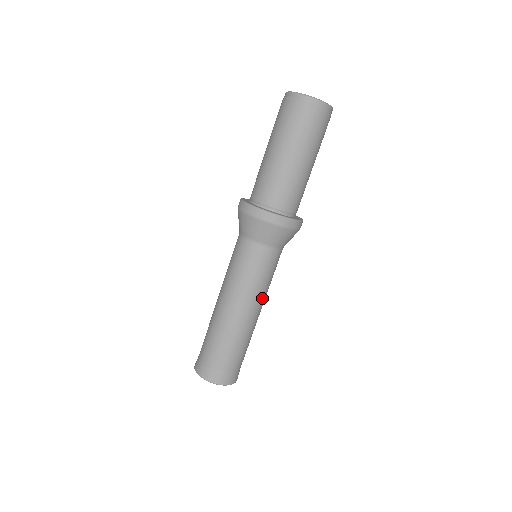
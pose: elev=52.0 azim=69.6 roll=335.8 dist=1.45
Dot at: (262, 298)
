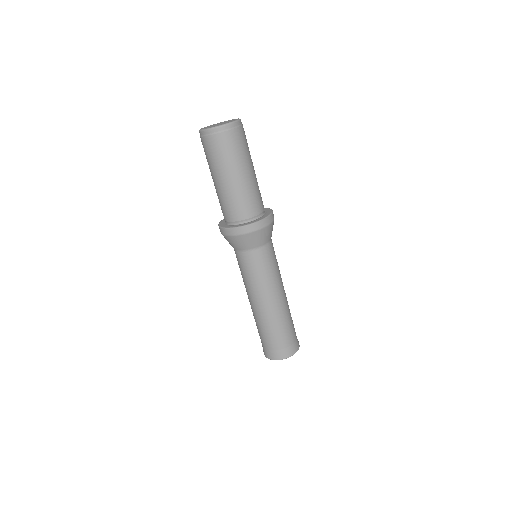
Dot at: (274, 286)
